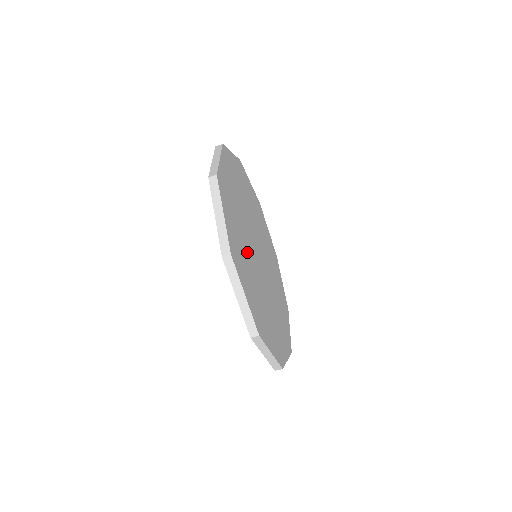
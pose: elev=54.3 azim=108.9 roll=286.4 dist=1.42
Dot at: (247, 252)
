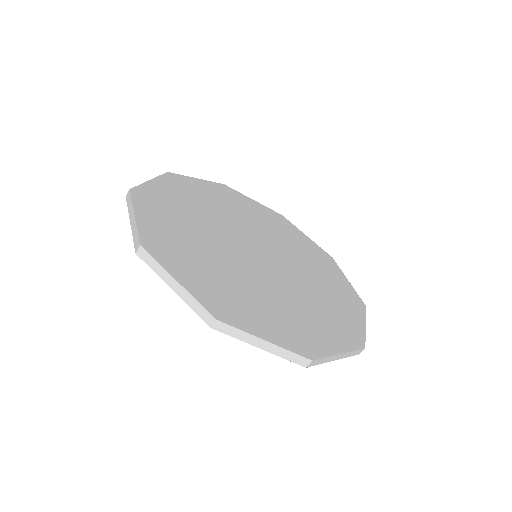
Dot at: (278, 296)
